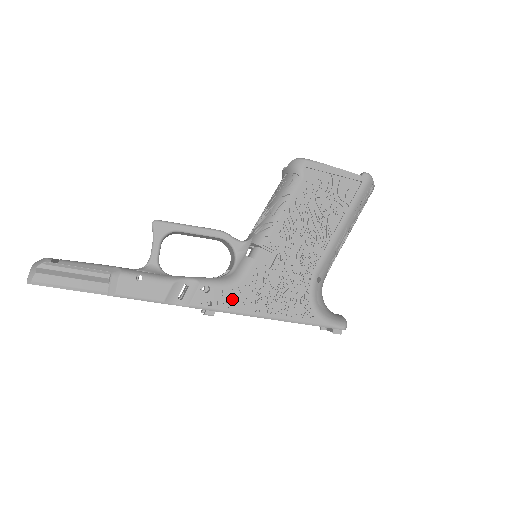
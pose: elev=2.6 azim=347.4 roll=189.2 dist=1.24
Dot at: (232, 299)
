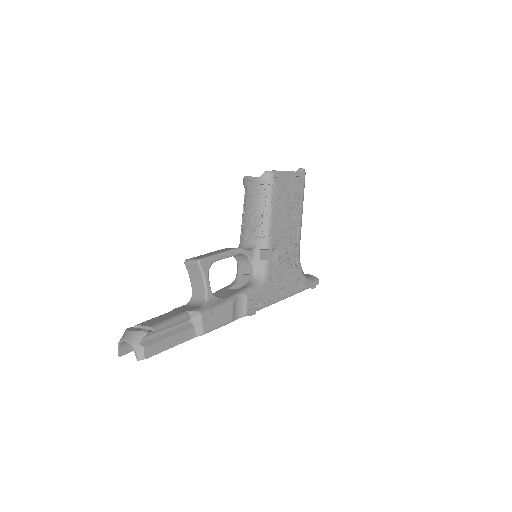
Dot at: (266, 296)
